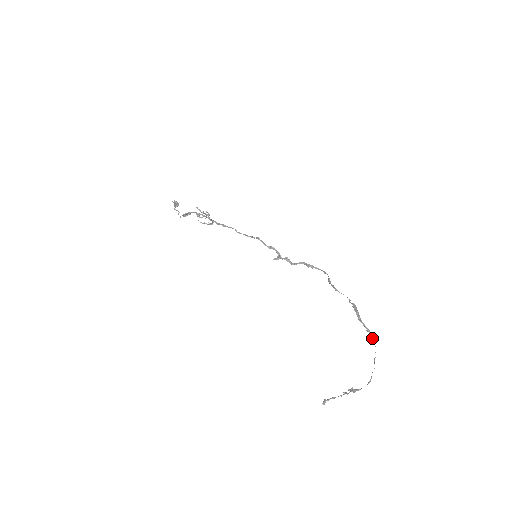
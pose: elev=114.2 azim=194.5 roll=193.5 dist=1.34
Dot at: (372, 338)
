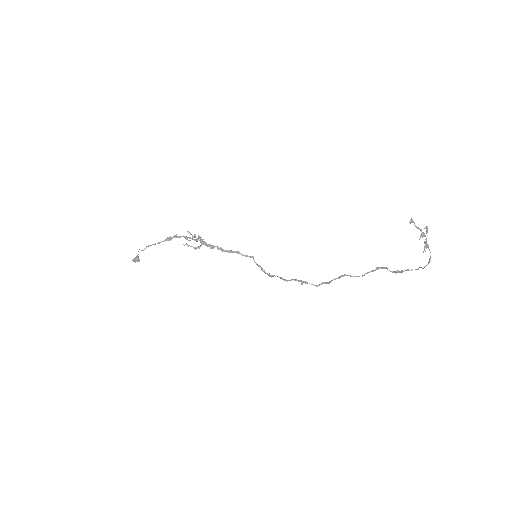
Dot at: (405, 270)
